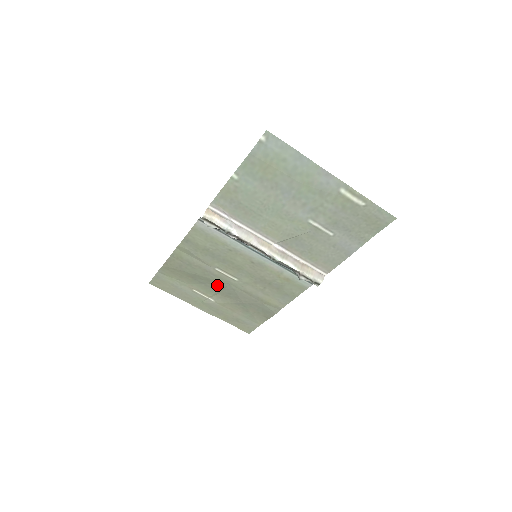
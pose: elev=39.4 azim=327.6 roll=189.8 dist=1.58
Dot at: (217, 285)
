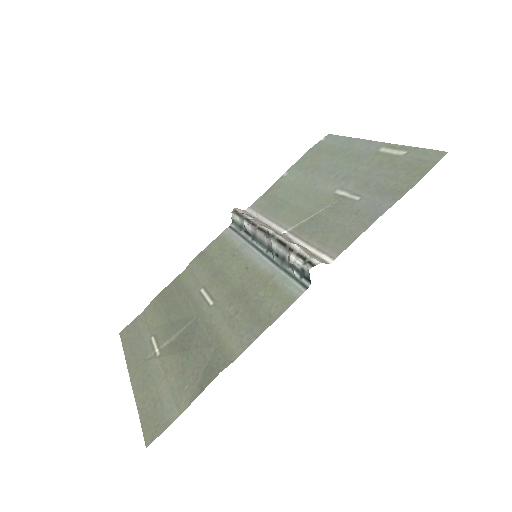
Dot at: (184, 321)
